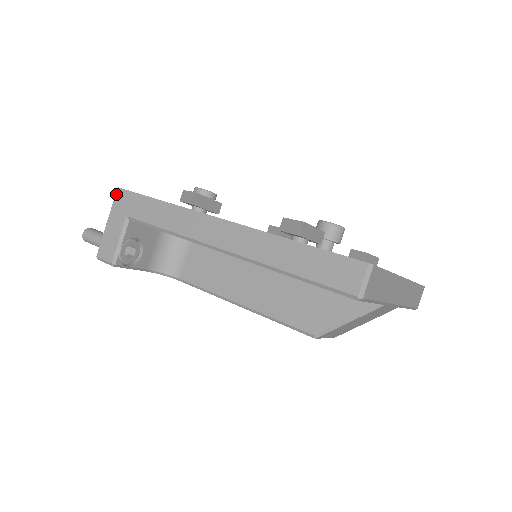
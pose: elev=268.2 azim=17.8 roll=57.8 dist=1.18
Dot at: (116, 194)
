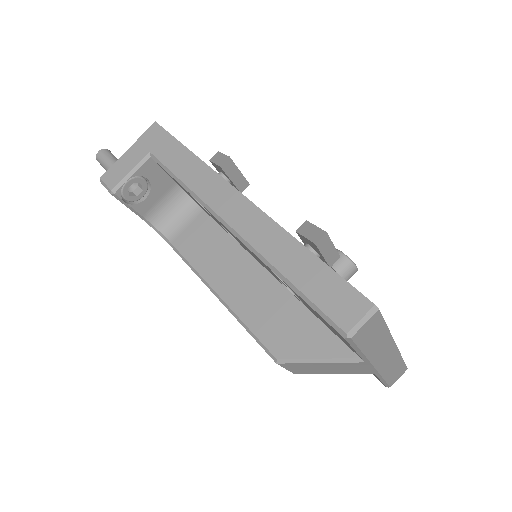
Dot at: (150, 127)
